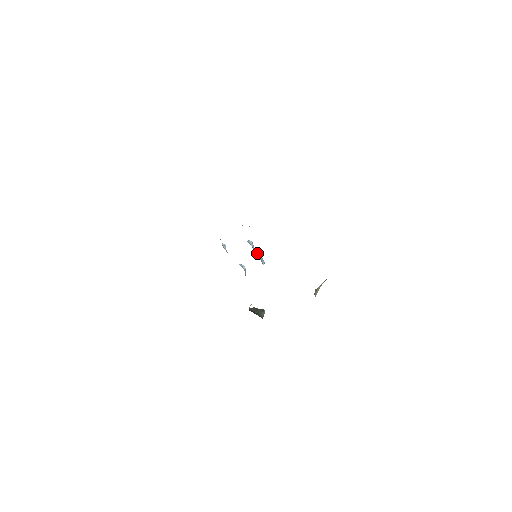
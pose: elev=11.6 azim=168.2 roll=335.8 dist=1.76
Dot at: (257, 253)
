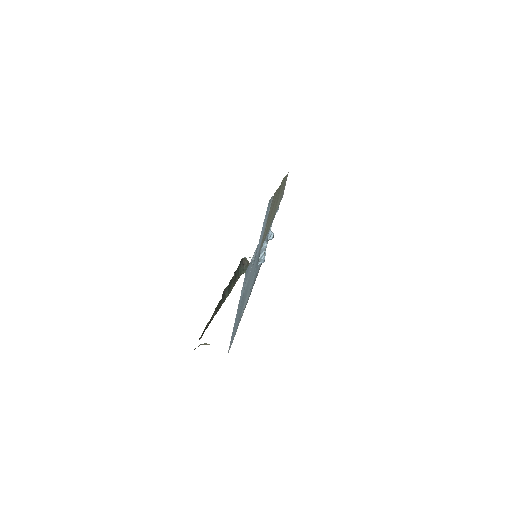
Dot at: (263, 254)
